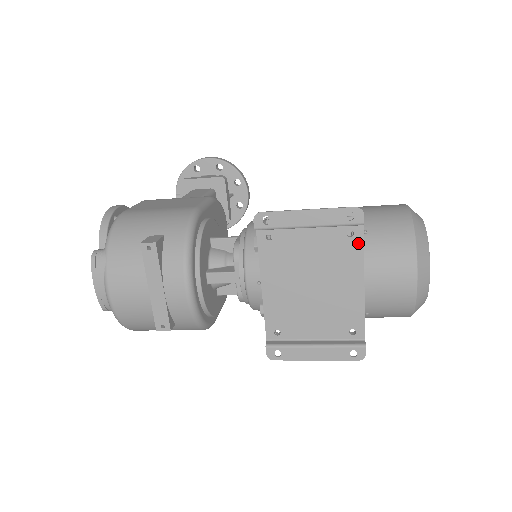
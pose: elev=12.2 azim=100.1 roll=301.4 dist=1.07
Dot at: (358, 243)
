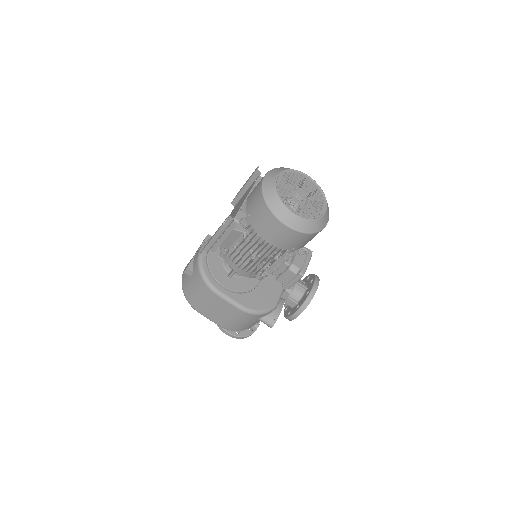
Dot at: (256, 181)
